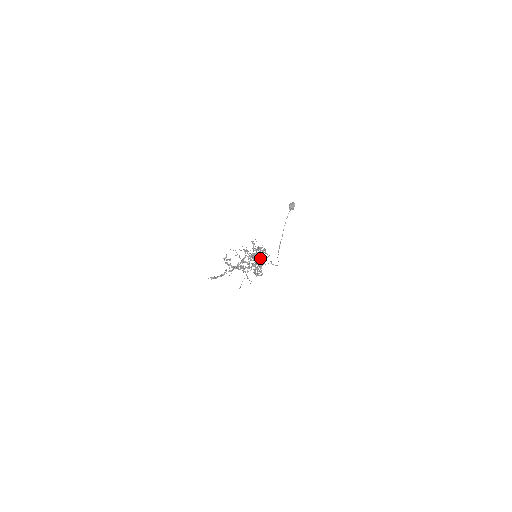
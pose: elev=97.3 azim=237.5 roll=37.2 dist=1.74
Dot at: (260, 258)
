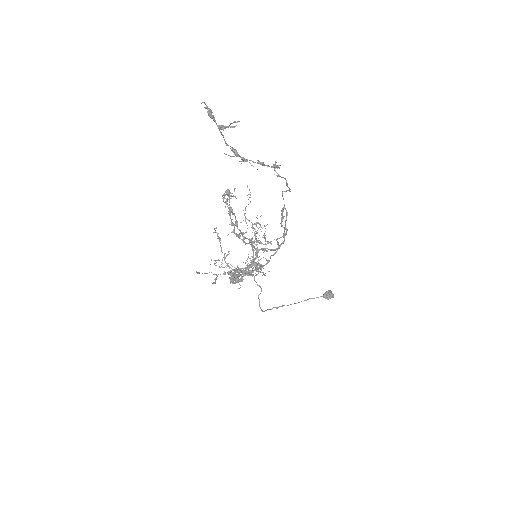
Dot at: (255, 270)
